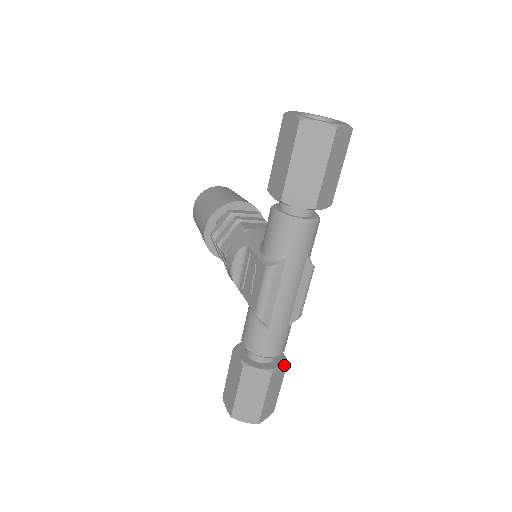
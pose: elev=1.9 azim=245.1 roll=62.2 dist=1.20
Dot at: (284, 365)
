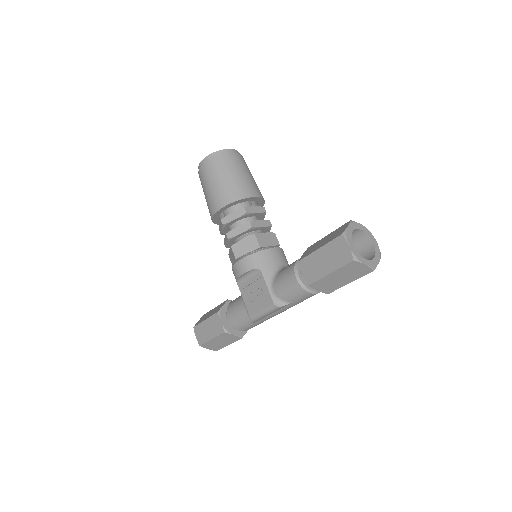
Dot at: occluded
